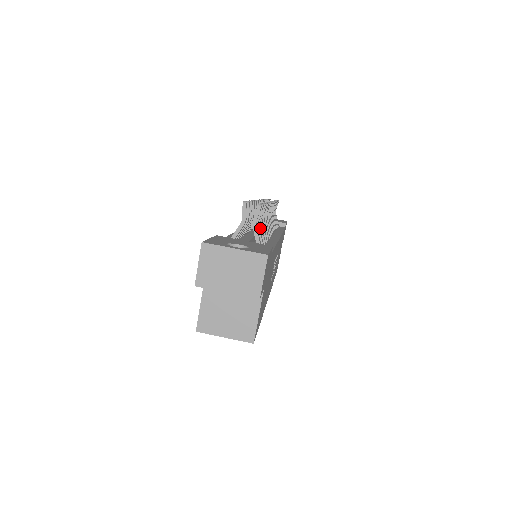
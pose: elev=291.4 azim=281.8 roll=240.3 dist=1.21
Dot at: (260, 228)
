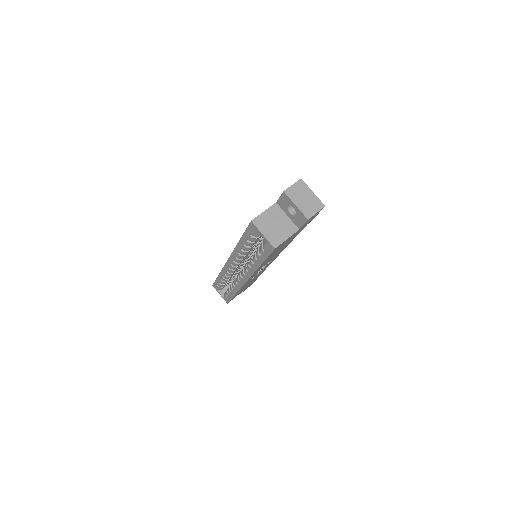
Dot at: occluded
